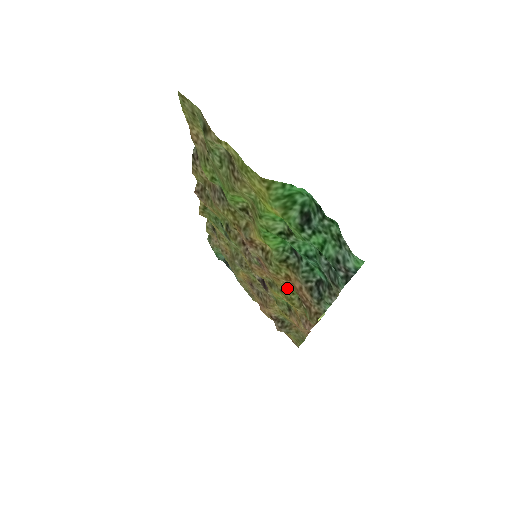
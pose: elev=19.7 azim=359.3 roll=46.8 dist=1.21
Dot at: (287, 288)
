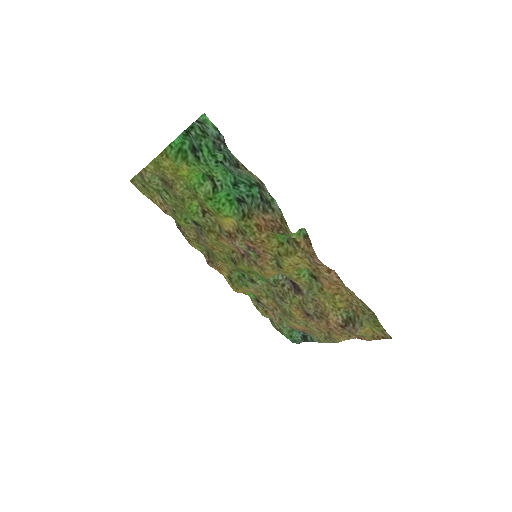
Dot at: (275, 244)
